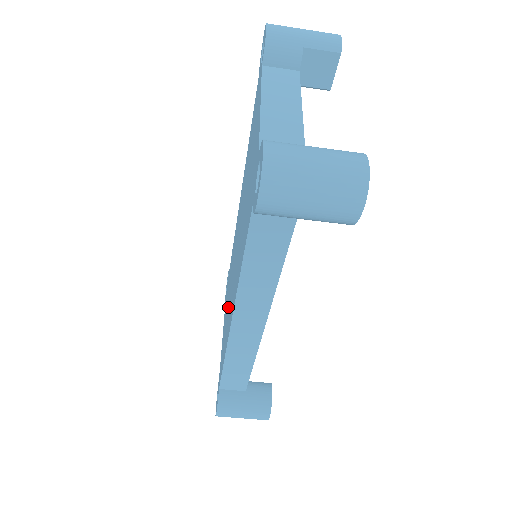
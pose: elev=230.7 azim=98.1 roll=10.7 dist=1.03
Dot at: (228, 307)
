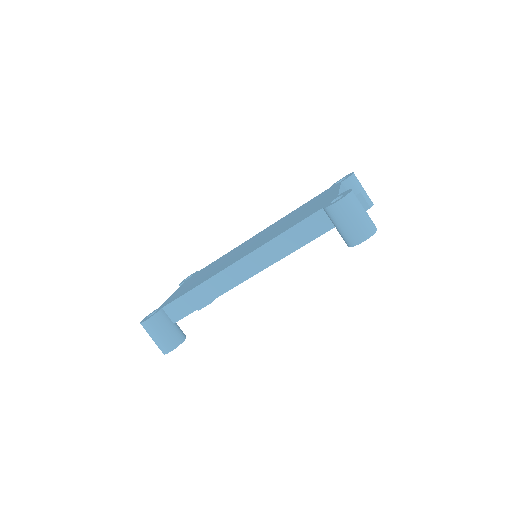
Dot at: (211, 271)
